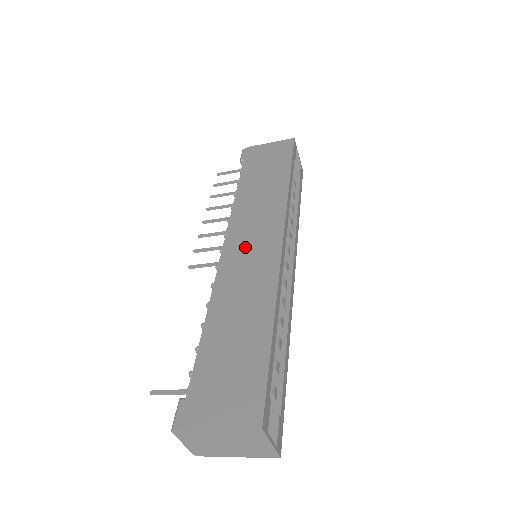
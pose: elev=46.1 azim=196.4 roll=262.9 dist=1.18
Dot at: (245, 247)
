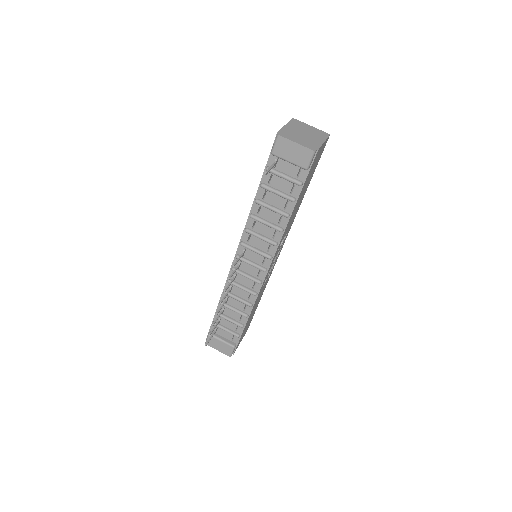
Dot at: occluded
